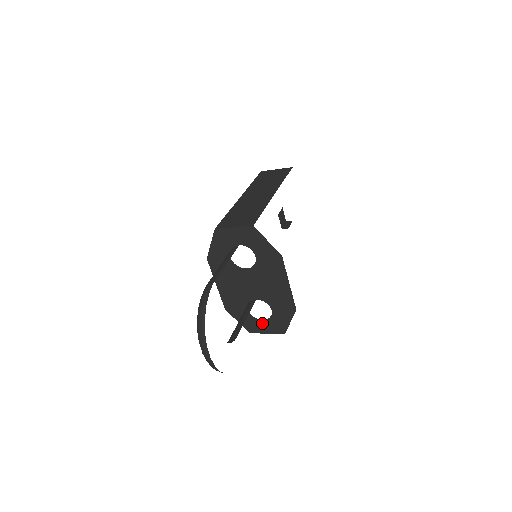
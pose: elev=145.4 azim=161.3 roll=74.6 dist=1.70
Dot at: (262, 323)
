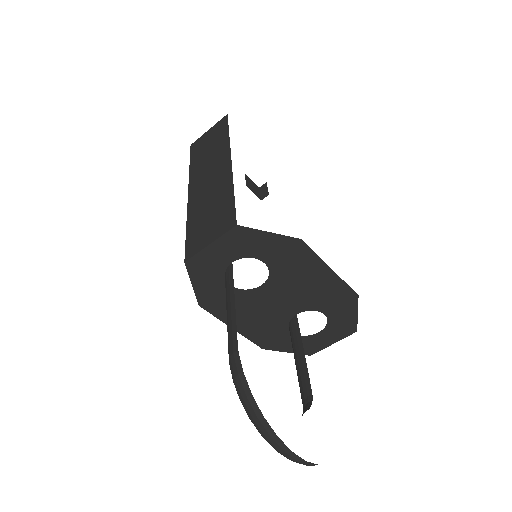
Dot at: (320, 336)
